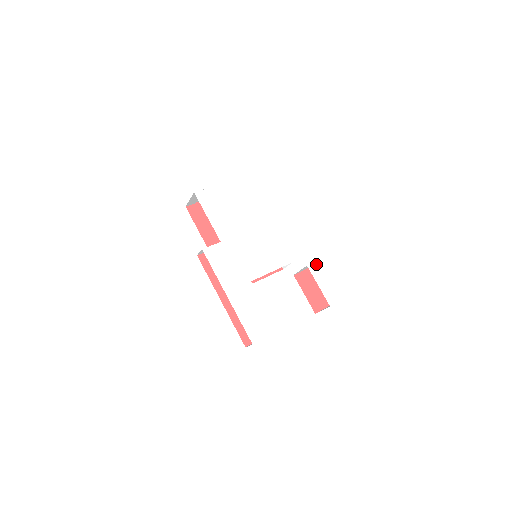
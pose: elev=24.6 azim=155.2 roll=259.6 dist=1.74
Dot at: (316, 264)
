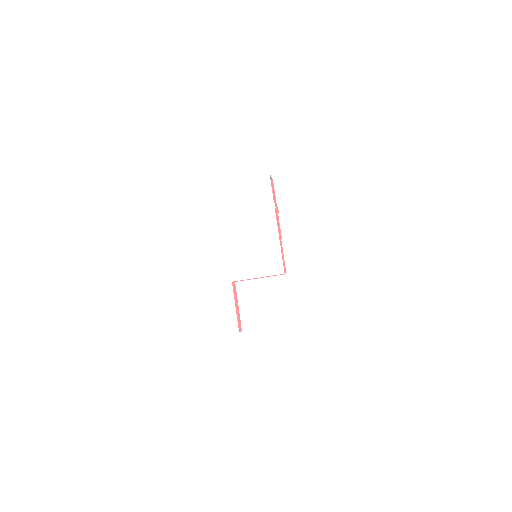
Dot at: (312, 282)
